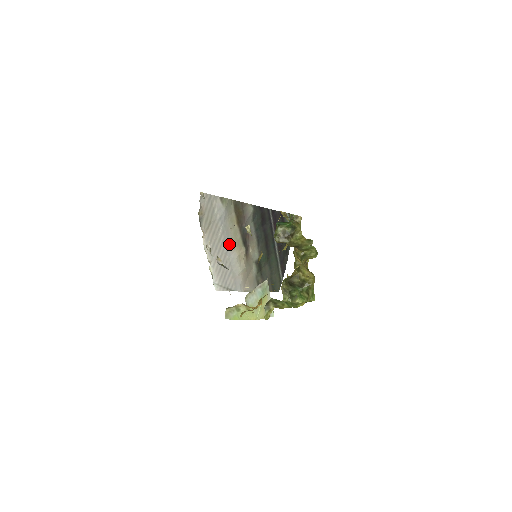
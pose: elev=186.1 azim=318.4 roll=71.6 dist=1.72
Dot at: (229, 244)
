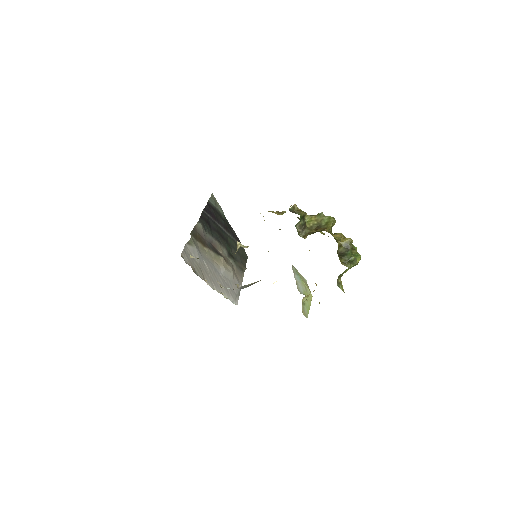
Dot at: (215, 266)
